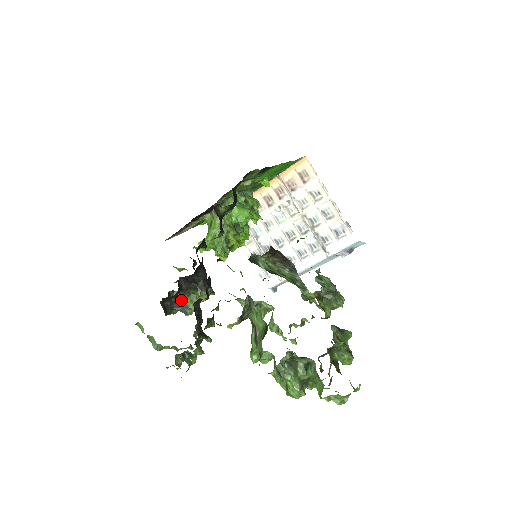
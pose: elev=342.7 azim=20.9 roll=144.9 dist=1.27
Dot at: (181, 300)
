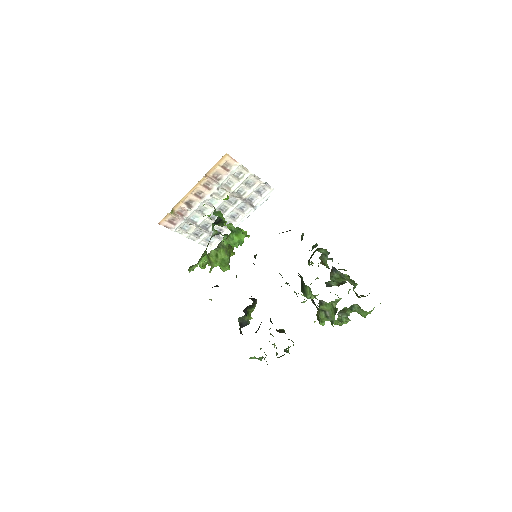
Dot at: (243, 320)
